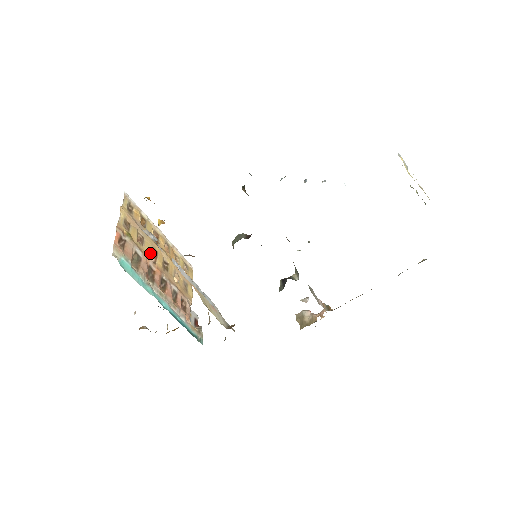
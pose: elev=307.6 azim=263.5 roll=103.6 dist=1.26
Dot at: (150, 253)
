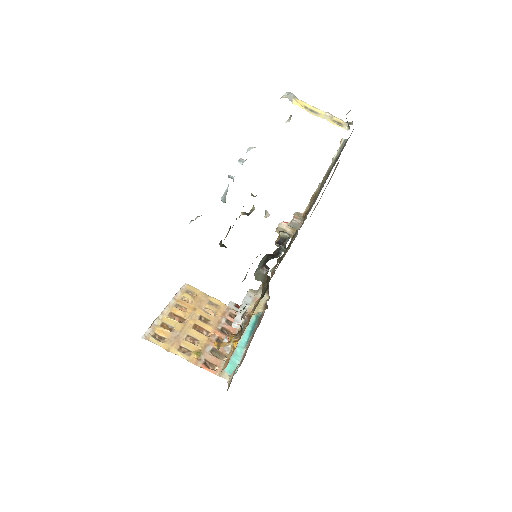
Dot at: (202, 334)
